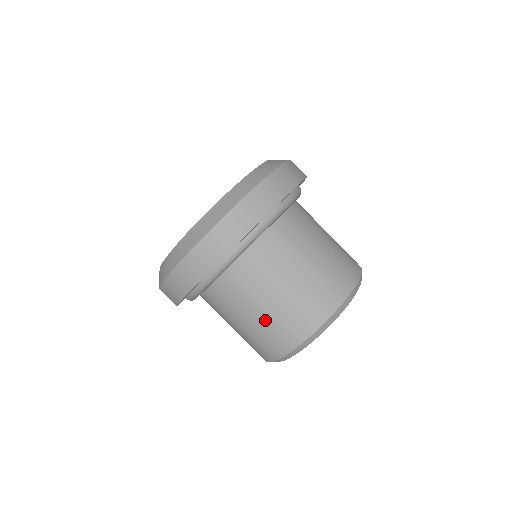
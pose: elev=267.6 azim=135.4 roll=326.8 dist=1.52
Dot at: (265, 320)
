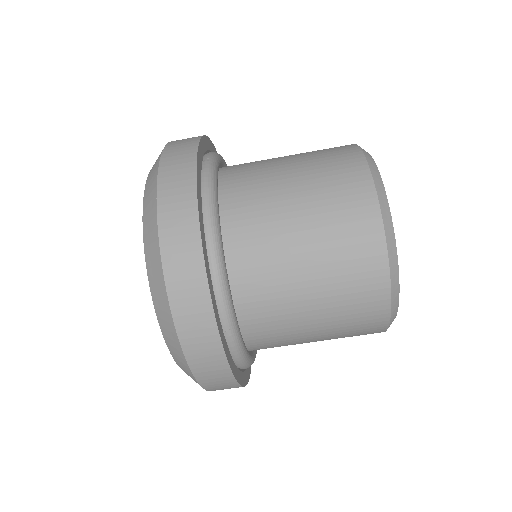
Dot at: occluded
